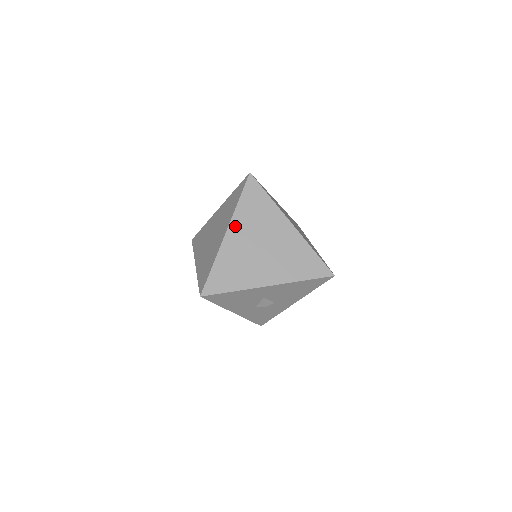
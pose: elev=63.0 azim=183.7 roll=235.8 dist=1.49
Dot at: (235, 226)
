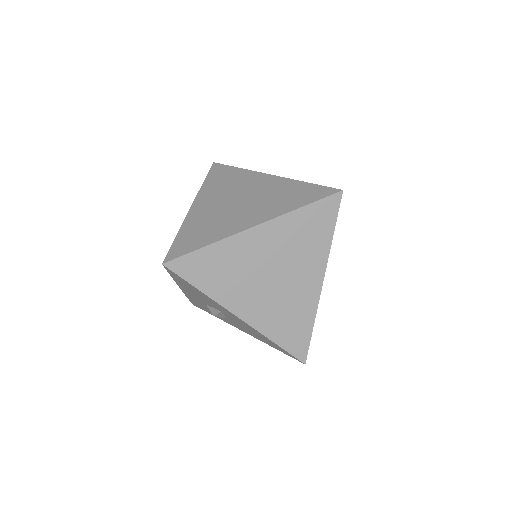
Dot at: (271, 229)
